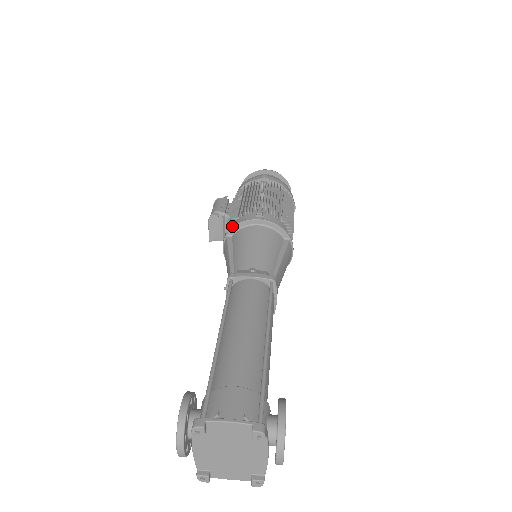
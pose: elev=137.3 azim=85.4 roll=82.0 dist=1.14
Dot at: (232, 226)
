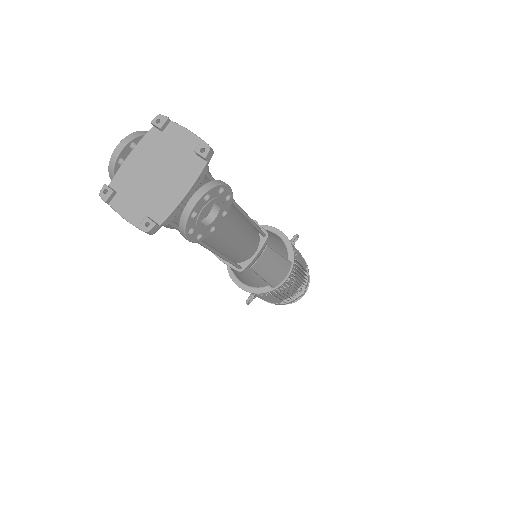
Dot at: occluded
